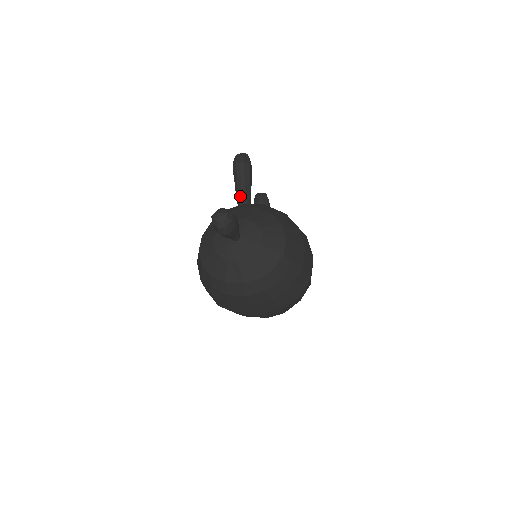
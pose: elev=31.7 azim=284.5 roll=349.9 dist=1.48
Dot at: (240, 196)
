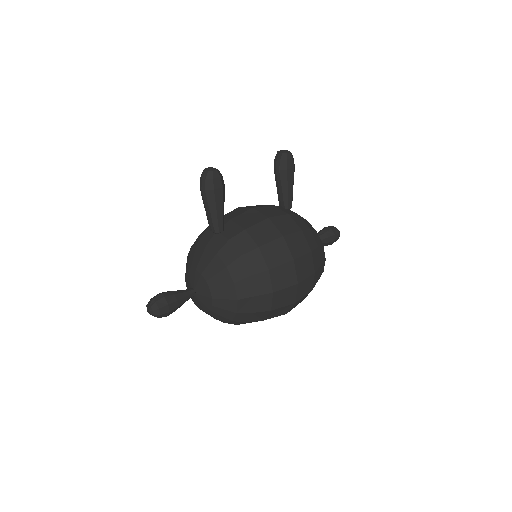
Dot at: (209, 226)
